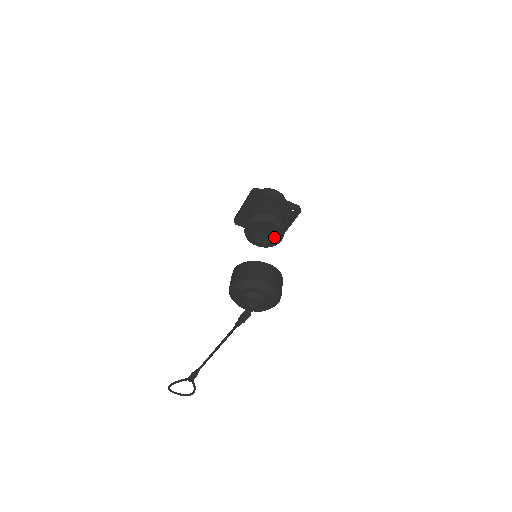
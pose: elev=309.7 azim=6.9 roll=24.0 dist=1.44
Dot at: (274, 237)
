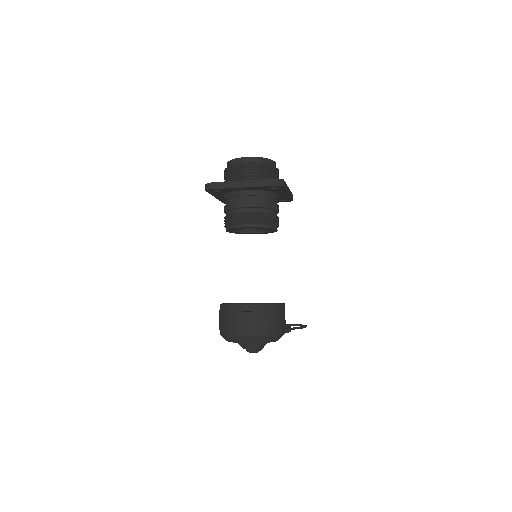
Dot at: occluded
